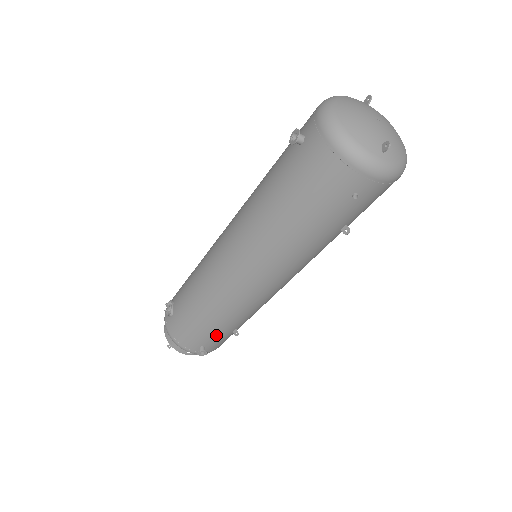
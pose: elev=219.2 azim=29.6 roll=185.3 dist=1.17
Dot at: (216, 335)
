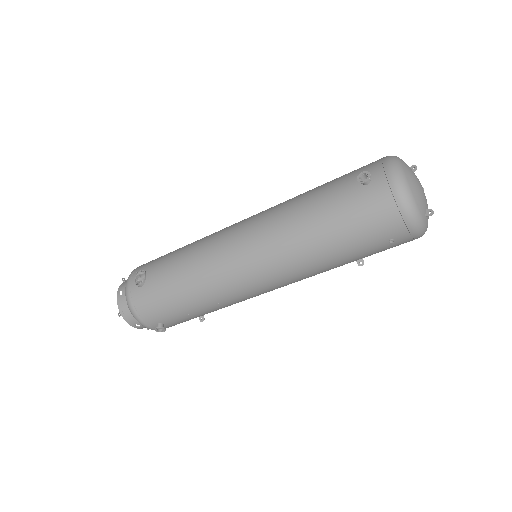
Dot at: (184, 316)
